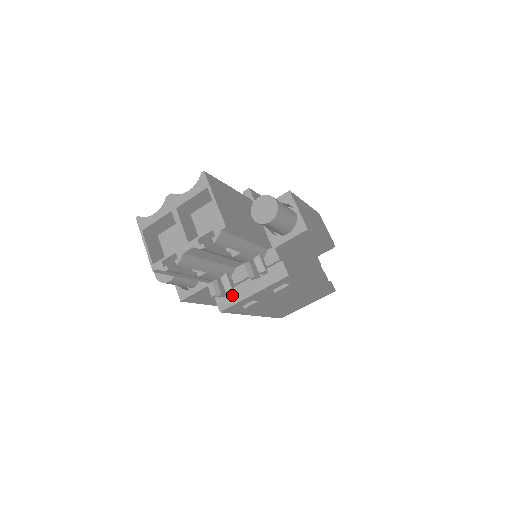
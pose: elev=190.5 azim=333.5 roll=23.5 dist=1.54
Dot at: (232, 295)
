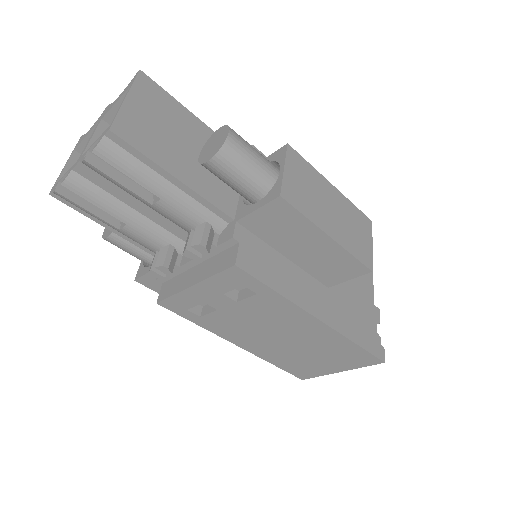
Dot at: (176, 283)
